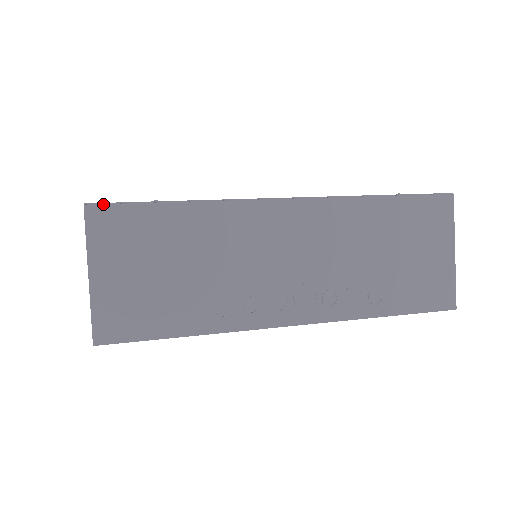
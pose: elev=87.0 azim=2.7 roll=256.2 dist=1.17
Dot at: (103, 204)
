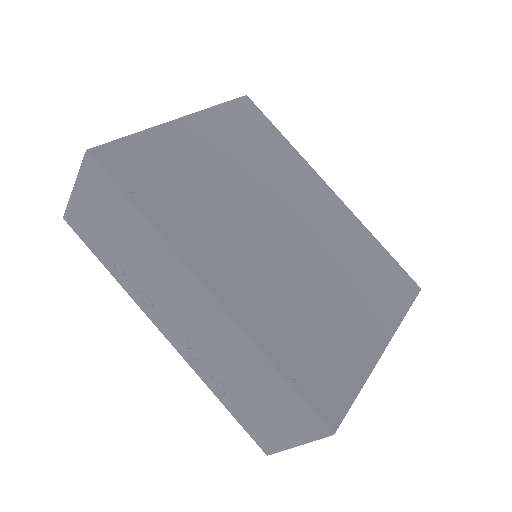
Dot at: (97, 162)
